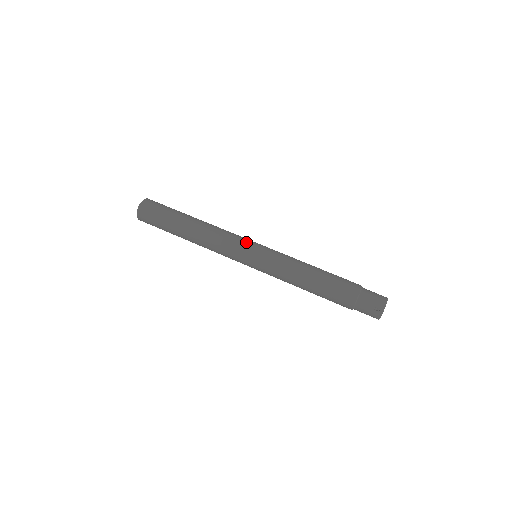
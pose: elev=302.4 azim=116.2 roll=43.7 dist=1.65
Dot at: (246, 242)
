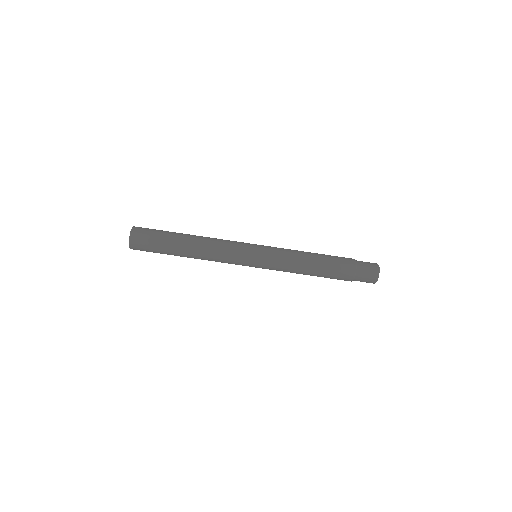
Dot at: (244, 255)
